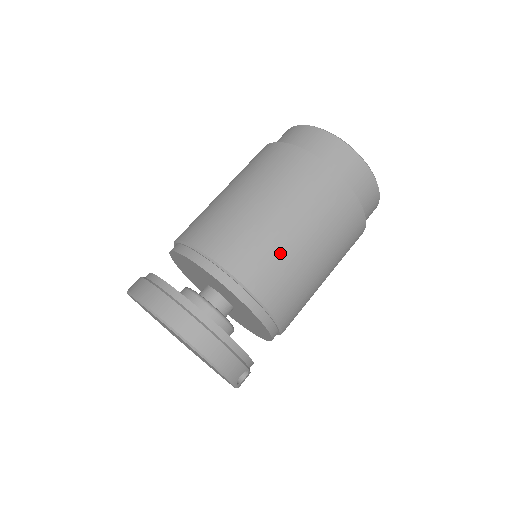
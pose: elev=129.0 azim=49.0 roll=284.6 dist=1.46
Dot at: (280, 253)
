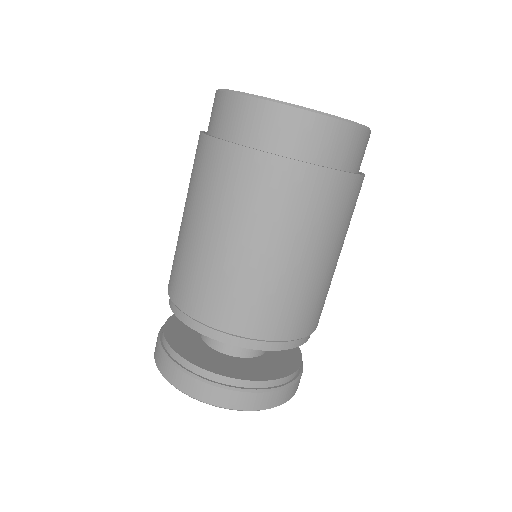
Dot at: (307, 292)
